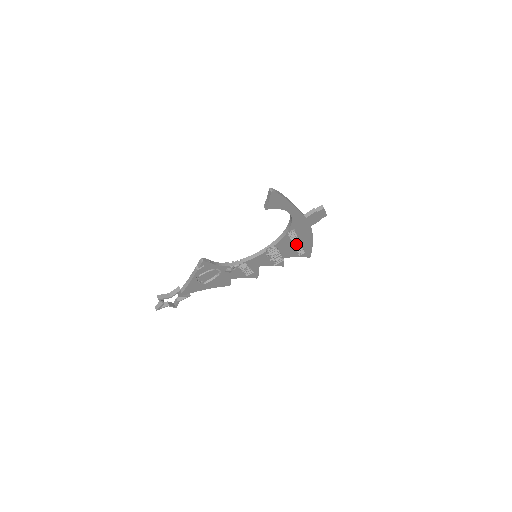
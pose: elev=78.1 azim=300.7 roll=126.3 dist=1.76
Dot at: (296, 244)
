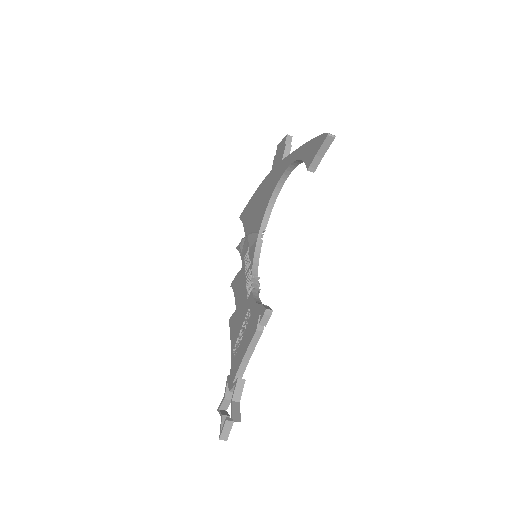
Dot at: occluded
